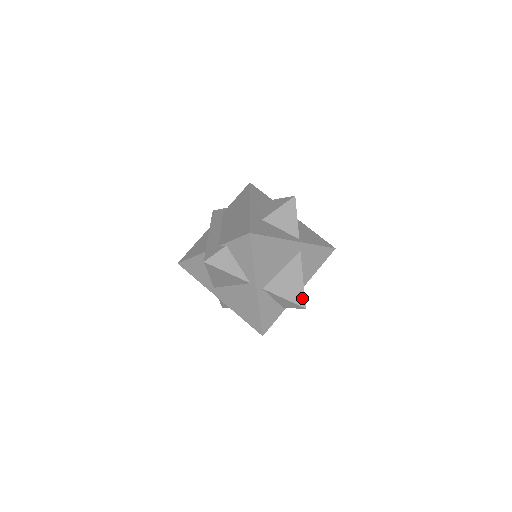
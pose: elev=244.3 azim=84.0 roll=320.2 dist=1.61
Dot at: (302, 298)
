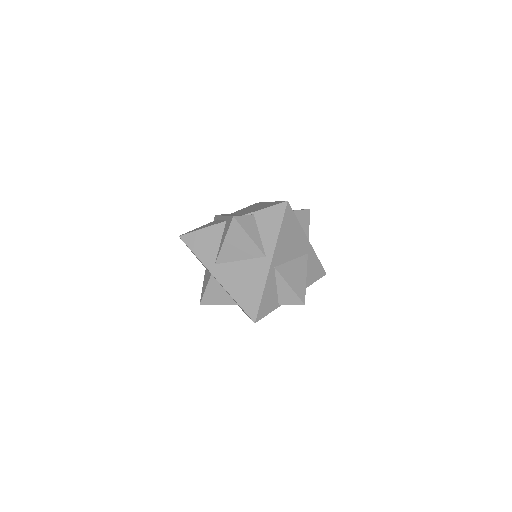
Dot at: (303, 294)
